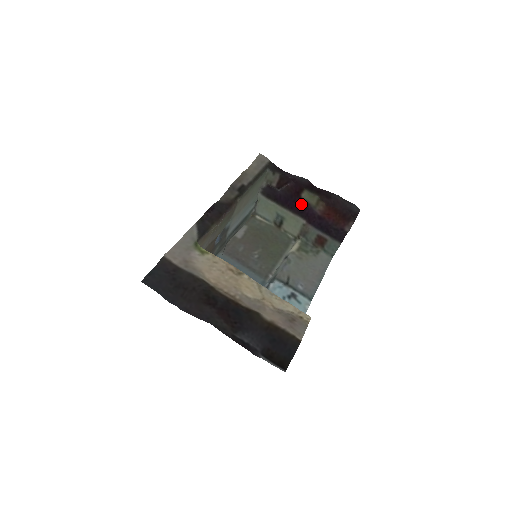
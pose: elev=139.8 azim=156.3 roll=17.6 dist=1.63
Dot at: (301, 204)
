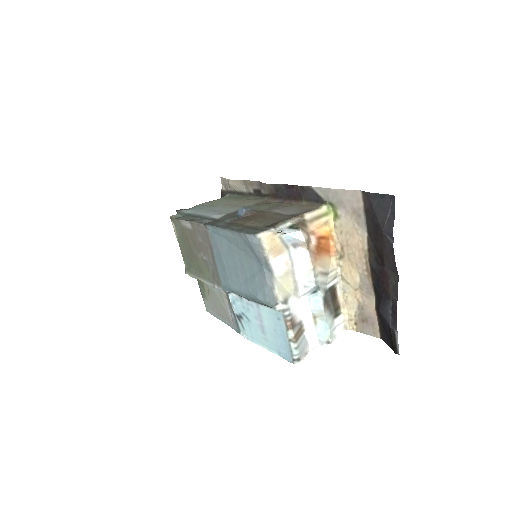
Dot at: occluded
